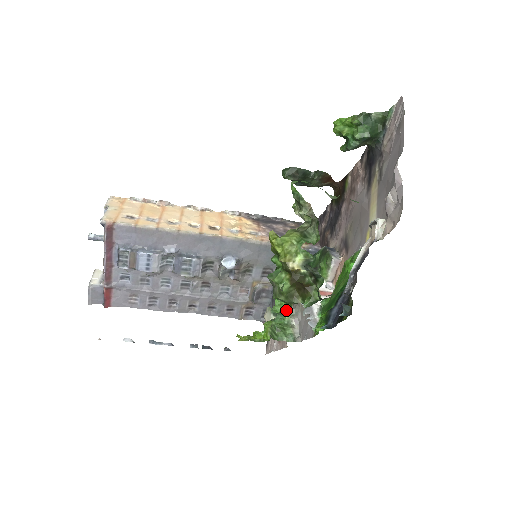
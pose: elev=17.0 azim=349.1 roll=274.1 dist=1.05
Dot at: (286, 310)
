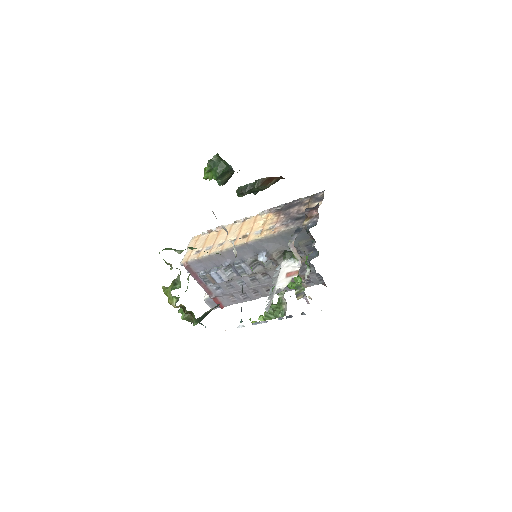
Dot at: (281, 291)
